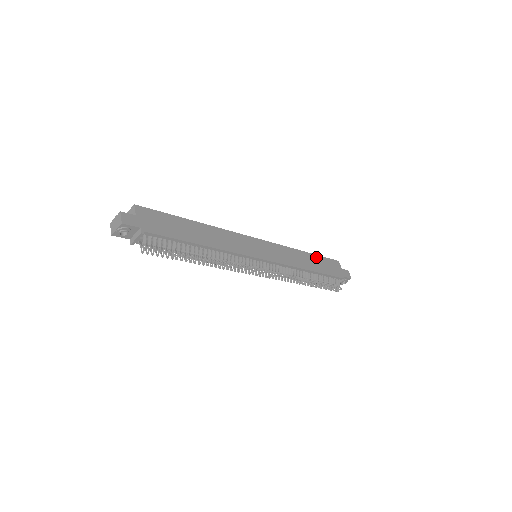
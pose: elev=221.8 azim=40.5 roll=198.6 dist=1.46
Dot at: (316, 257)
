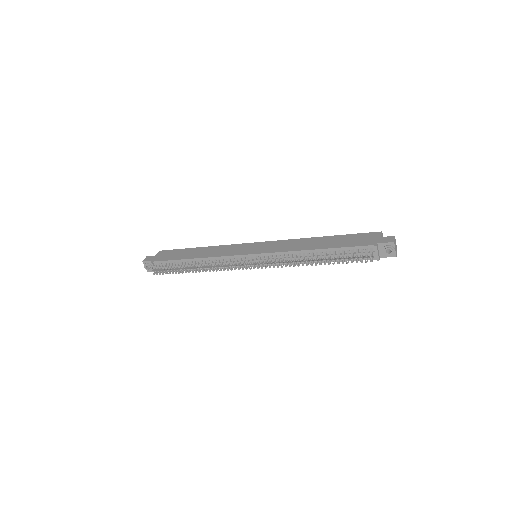
Dot at: (337, 237)
